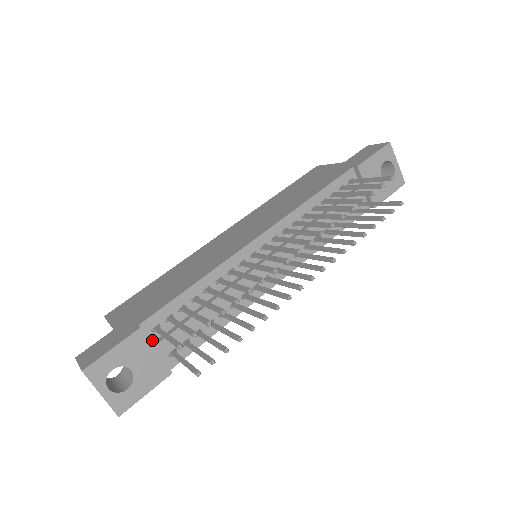
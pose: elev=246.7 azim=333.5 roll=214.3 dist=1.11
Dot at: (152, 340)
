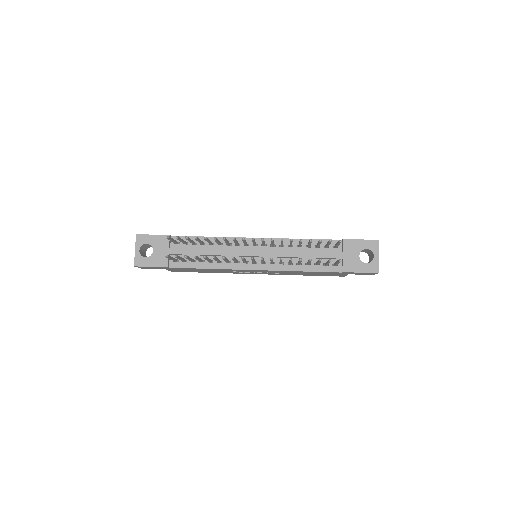
Dot at: (172, 247)
